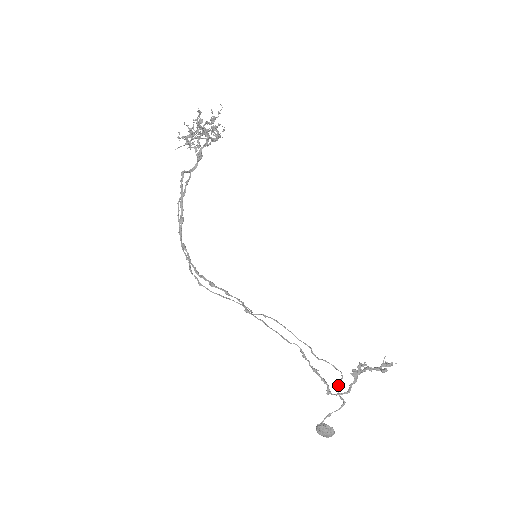
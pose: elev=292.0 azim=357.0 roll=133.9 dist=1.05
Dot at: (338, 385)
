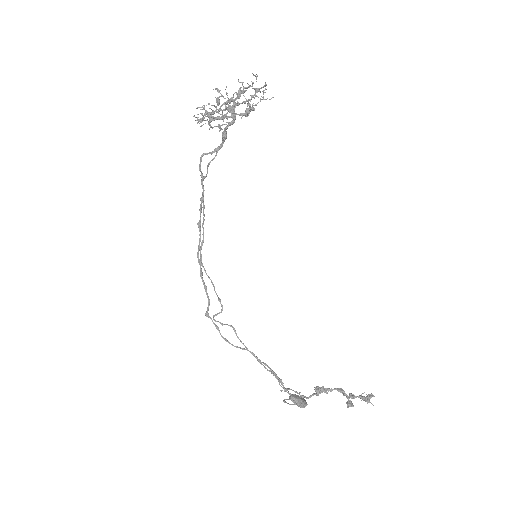
Dot at: occluded
